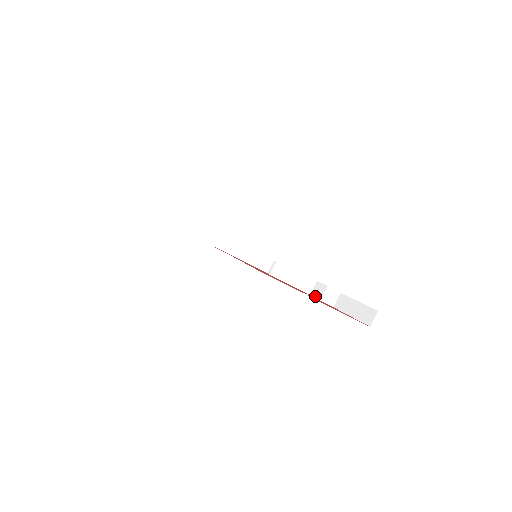
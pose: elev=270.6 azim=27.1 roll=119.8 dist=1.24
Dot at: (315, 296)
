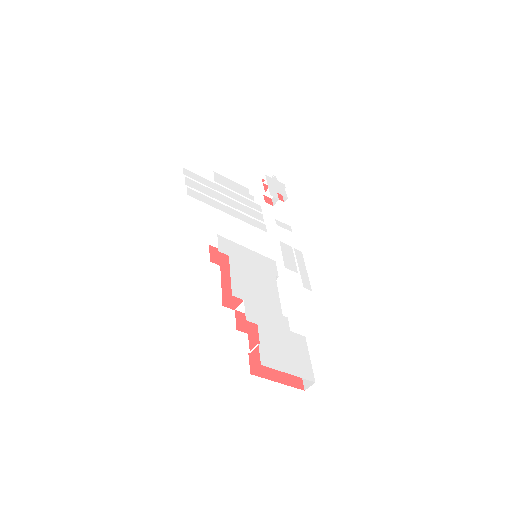
Dot at: occluded
